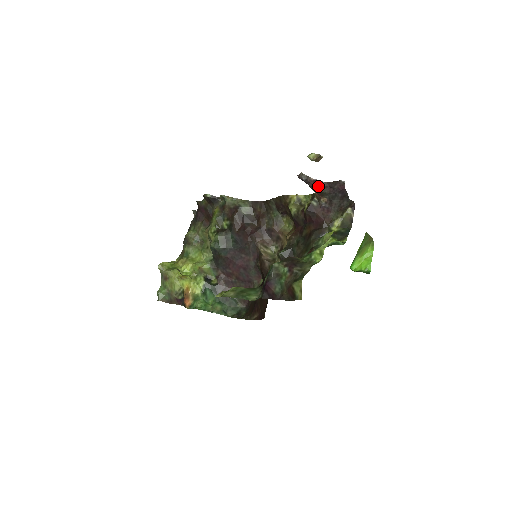
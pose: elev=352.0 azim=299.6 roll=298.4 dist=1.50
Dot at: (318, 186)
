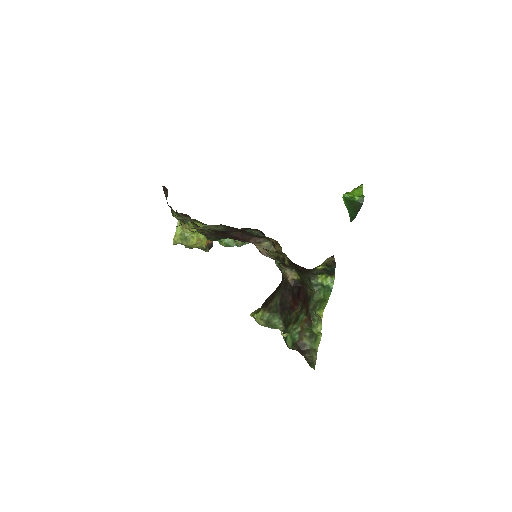
Dot at: occluded
